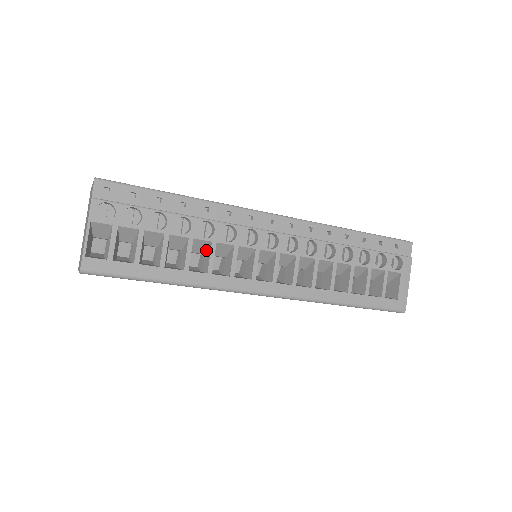
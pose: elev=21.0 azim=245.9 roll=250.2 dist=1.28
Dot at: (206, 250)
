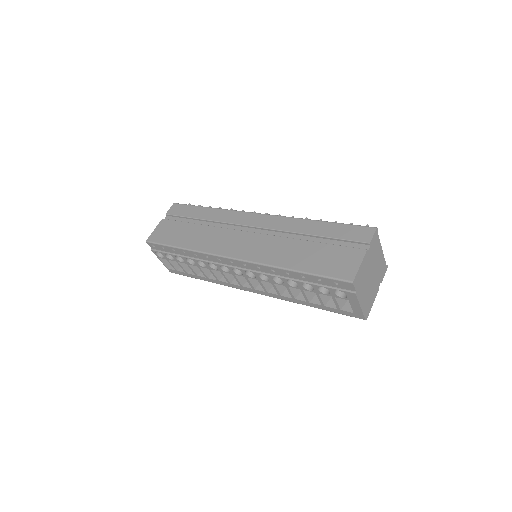
Dot at: occluded
